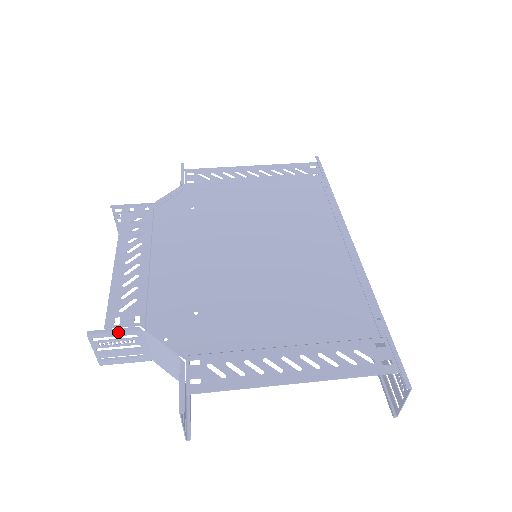
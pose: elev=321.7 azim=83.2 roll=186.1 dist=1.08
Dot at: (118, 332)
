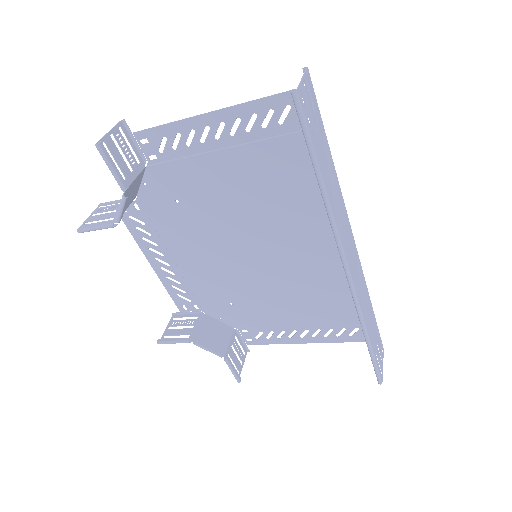
Dot at: (120, 200)
